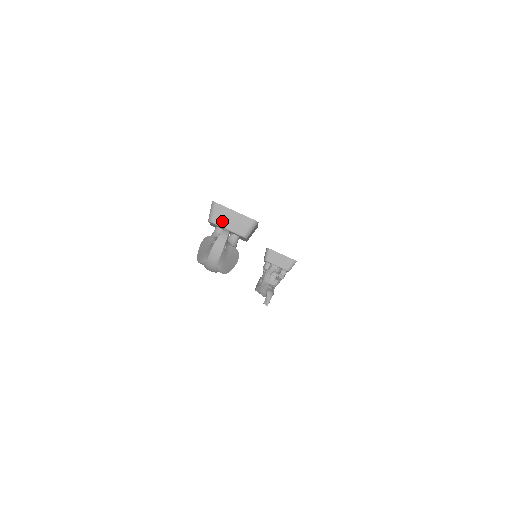
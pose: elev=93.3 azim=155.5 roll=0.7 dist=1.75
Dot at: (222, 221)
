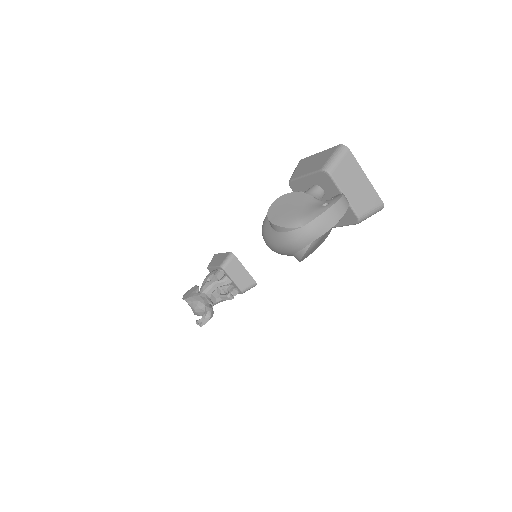
Dot at: (344, 180)
